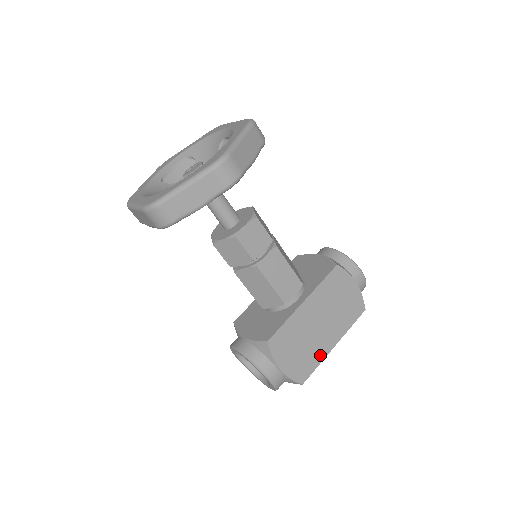
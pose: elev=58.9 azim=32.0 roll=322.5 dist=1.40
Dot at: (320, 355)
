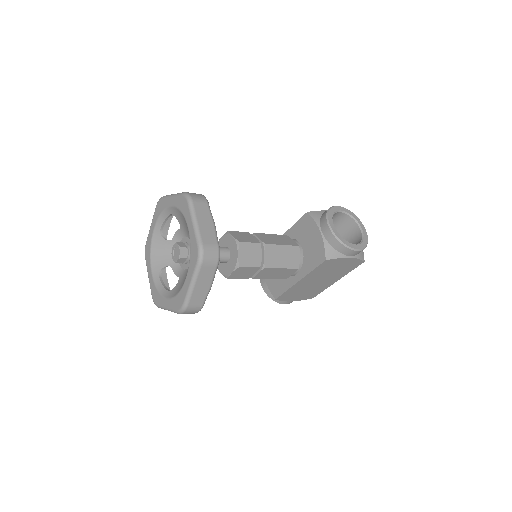
Dot at: (324, 288)
